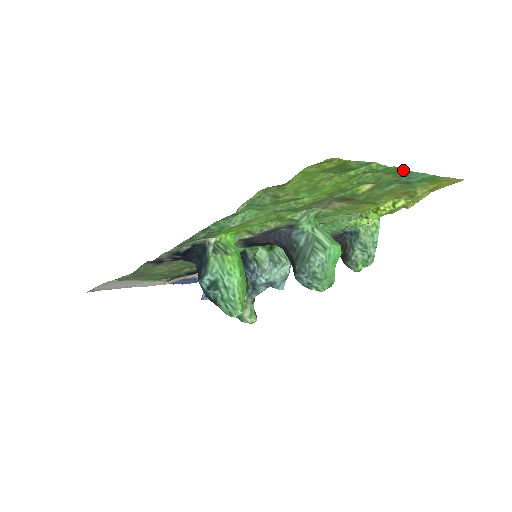
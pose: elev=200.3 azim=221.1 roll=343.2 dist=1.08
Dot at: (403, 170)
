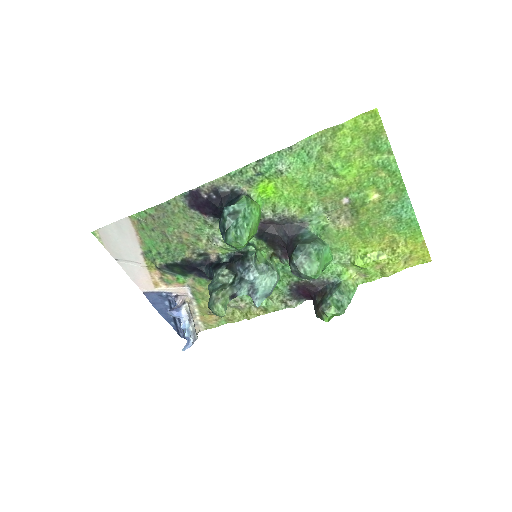
Dot at: (403, 188)
